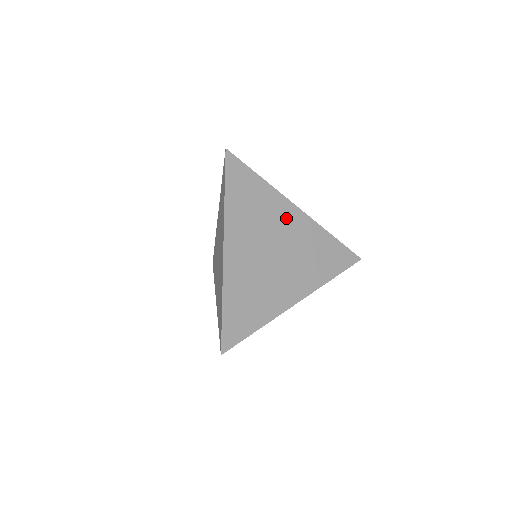
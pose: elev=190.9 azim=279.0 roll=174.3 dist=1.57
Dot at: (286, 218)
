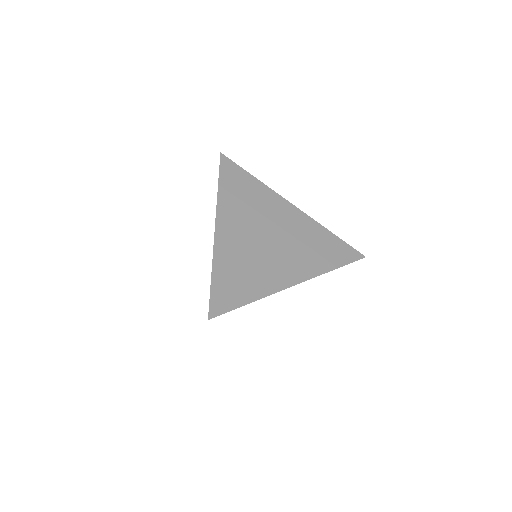
Dot at: occluded
